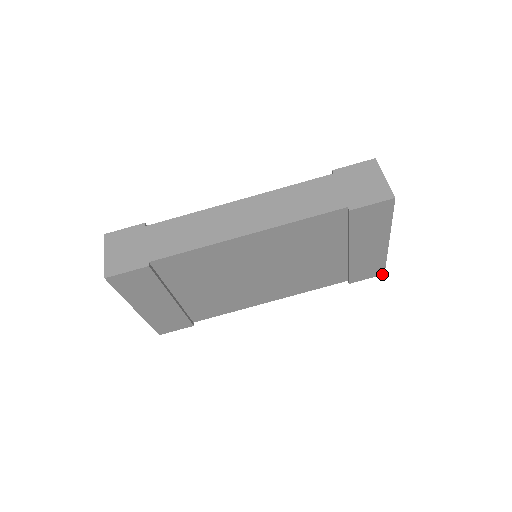
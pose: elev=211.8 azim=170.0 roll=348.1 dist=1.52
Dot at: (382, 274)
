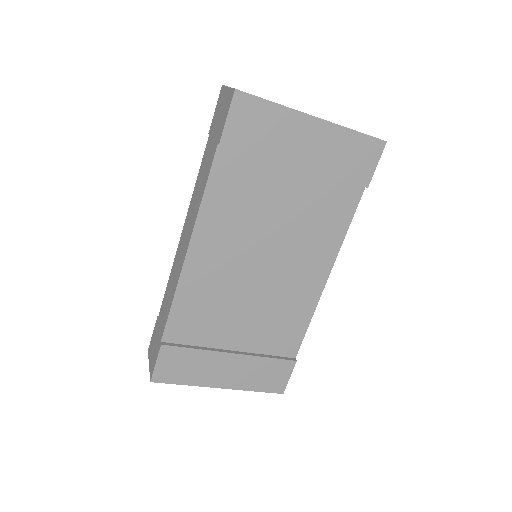
Dot at: (384, 144)
